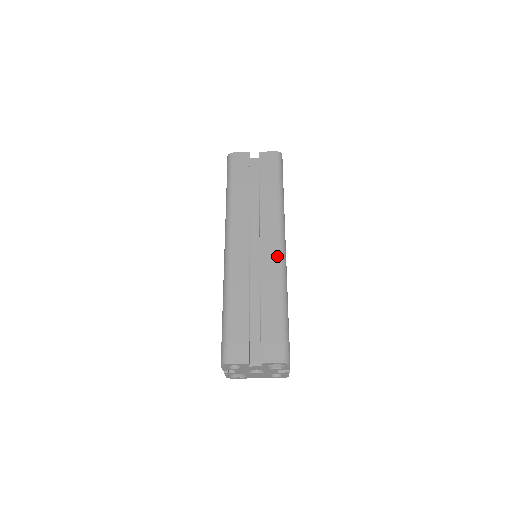
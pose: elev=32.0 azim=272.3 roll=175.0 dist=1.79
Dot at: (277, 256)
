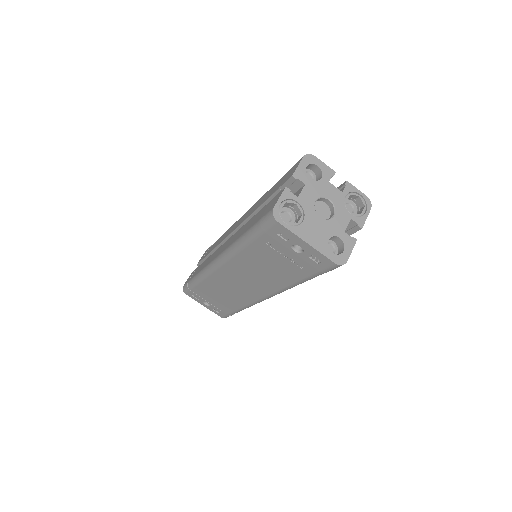
Dot at: occluded
